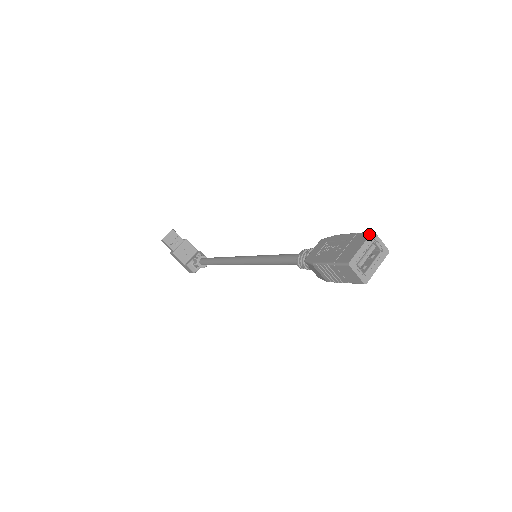
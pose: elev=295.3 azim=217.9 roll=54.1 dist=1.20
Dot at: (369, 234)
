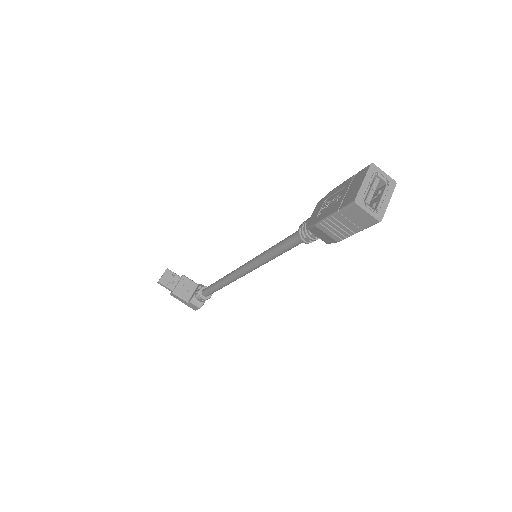
Dot at: (368, 167)
